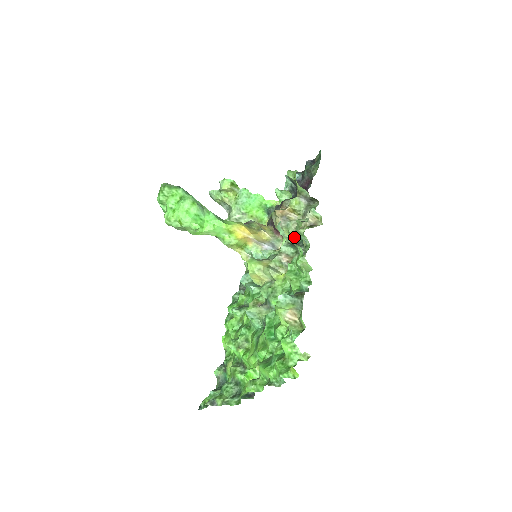
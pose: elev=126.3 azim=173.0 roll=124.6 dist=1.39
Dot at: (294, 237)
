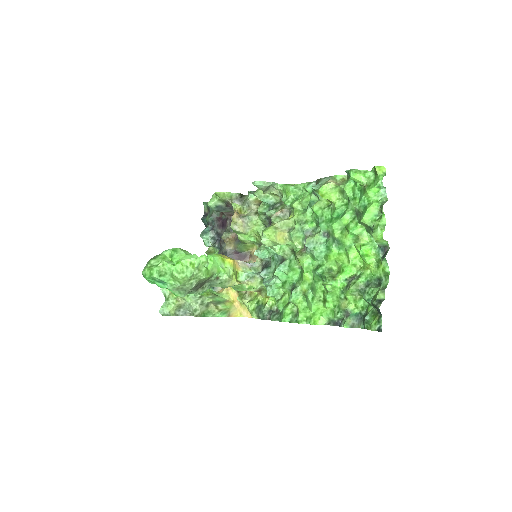
Dot at: (262, 212)
